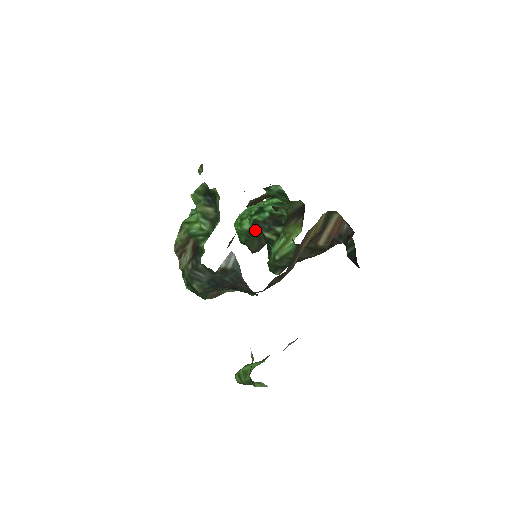
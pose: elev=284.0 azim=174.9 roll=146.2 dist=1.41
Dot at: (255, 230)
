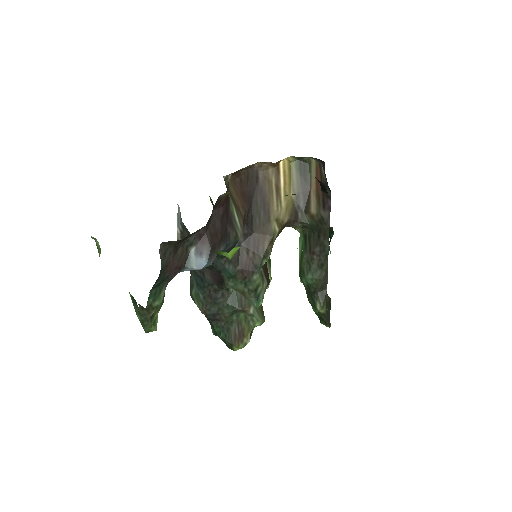
Dot at: occluded
